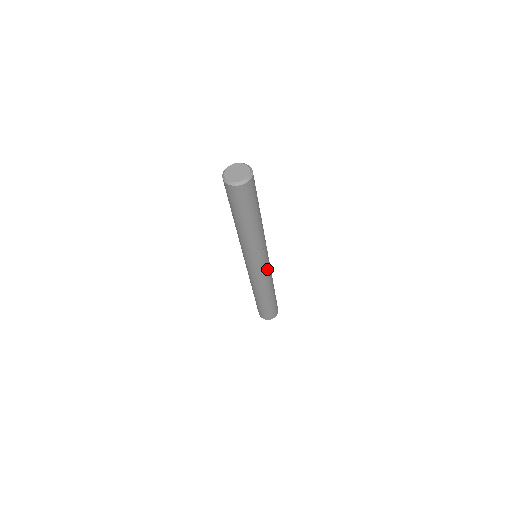
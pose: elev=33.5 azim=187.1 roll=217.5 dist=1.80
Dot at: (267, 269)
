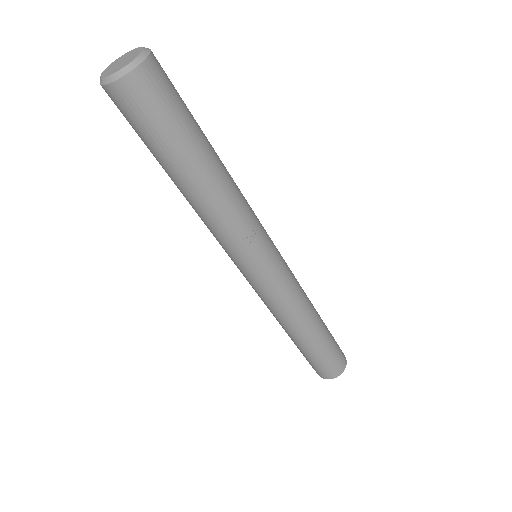
Dot at: (283, 276)
